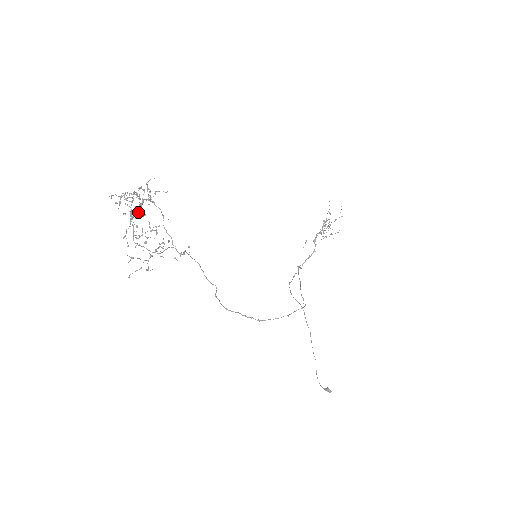
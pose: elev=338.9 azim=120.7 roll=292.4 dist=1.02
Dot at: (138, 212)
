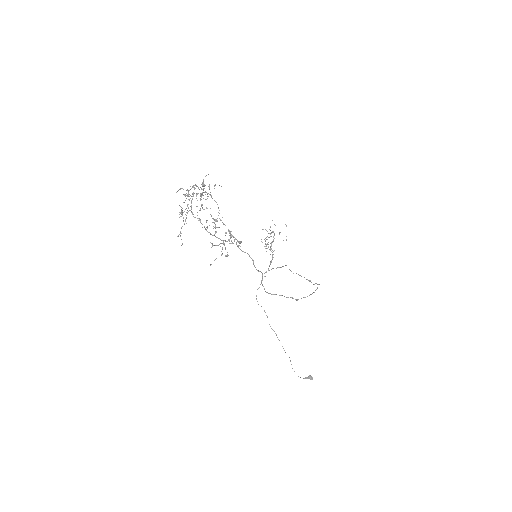
Dot at: occluded
